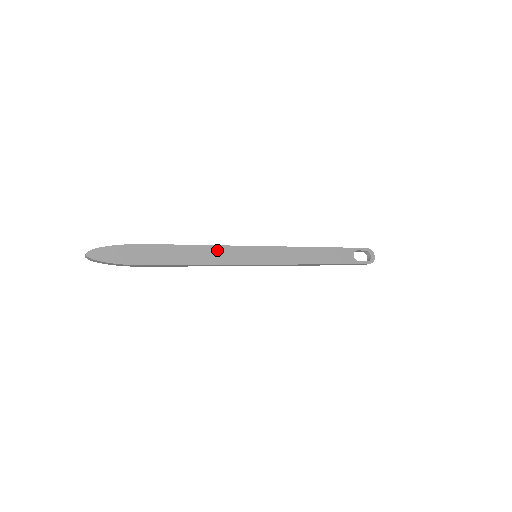
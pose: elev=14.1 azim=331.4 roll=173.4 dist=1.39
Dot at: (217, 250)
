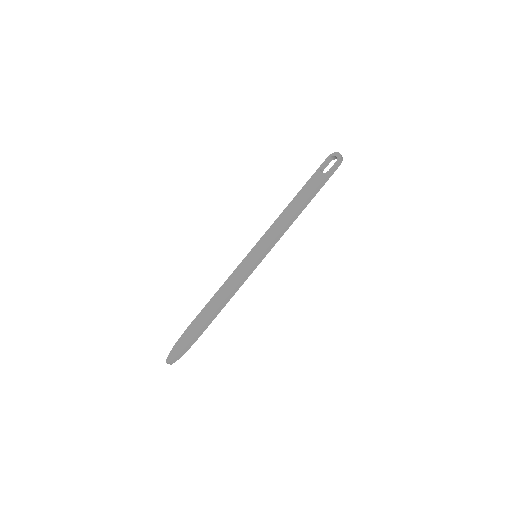
Dot at: (229, 282)
